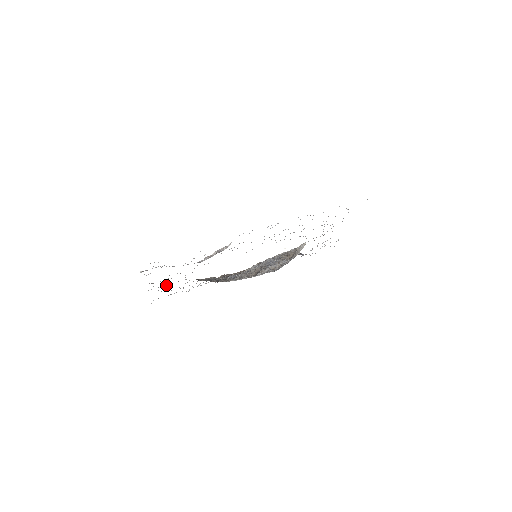
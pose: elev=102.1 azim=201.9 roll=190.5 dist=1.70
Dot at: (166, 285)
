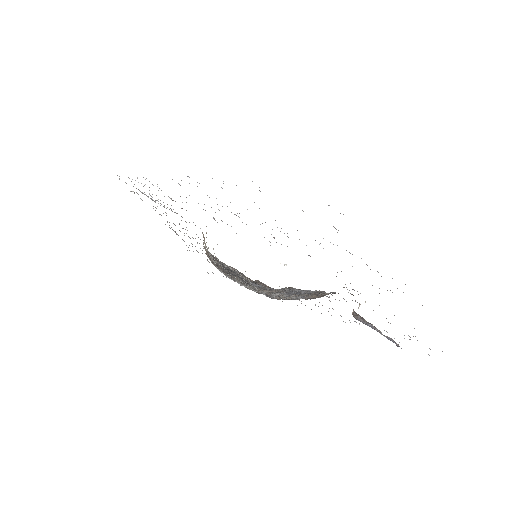
Dot at: occluded
